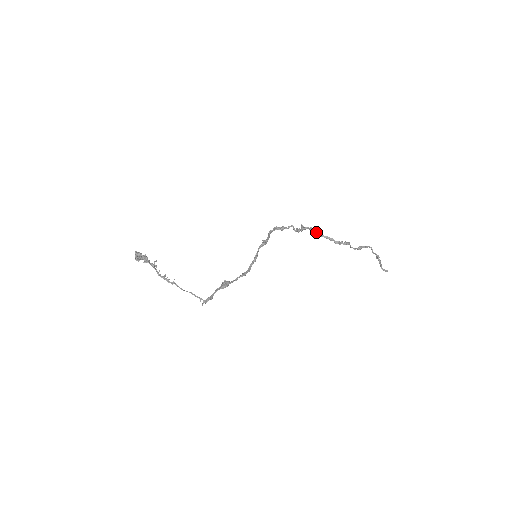
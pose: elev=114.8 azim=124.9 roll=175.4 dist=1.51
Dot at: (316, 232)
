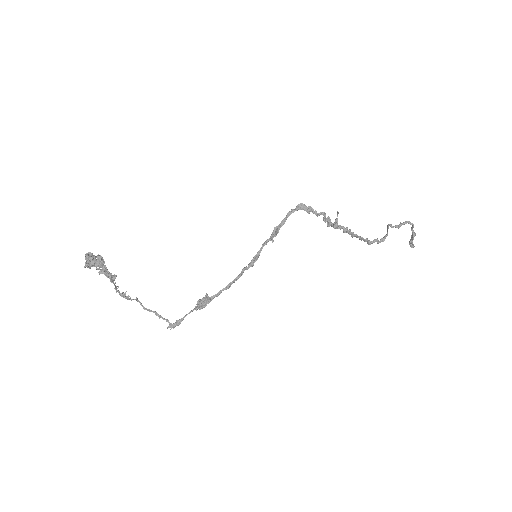
Dot at: (350, 232)
